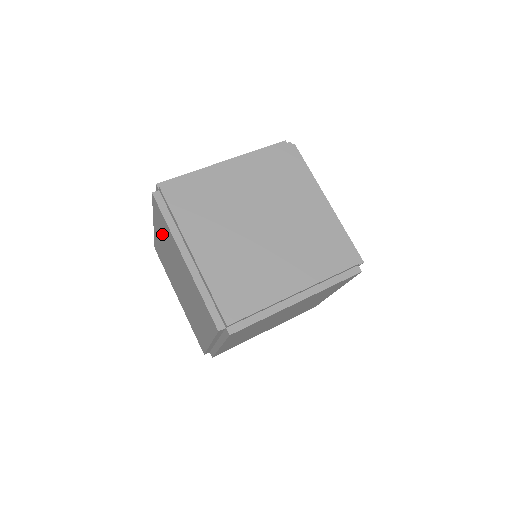
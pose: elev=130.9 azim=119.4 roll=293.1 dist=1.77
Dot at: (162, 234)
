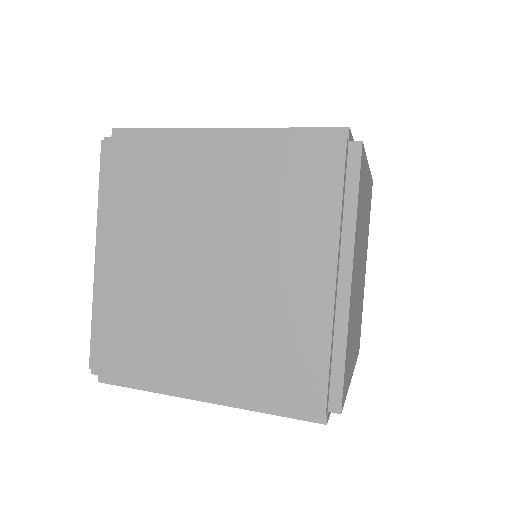
Dot at: occluded
